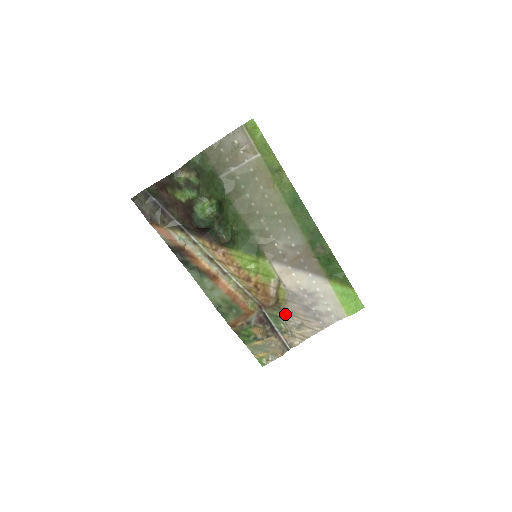
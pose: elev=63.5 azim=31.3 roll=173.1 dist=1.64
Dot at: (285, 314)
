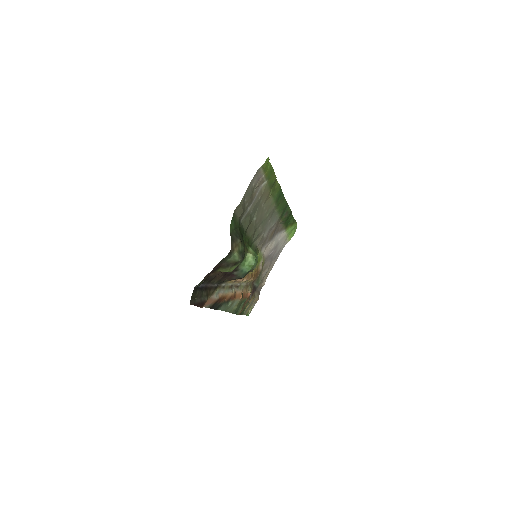
Dot at: (261, 273)
